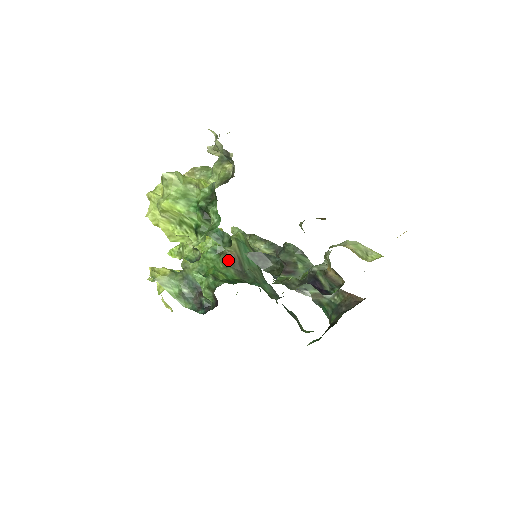
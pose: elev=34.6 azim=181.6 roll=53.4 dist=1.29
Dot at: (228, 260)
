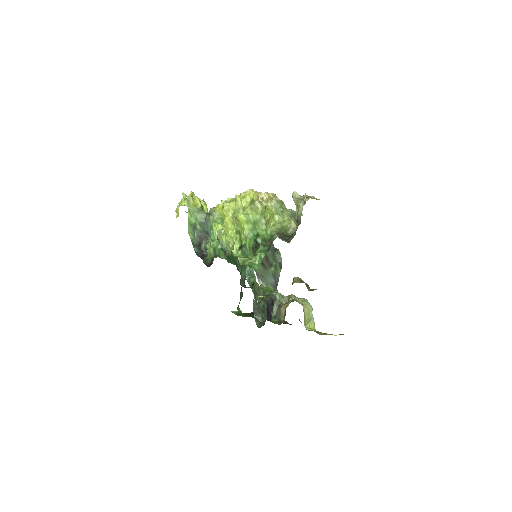
Dot at: occluded
